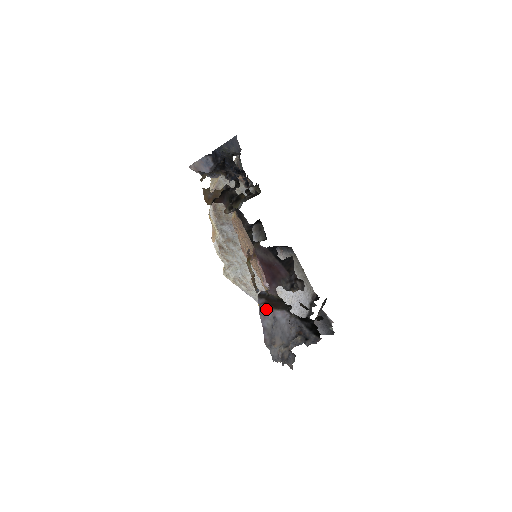
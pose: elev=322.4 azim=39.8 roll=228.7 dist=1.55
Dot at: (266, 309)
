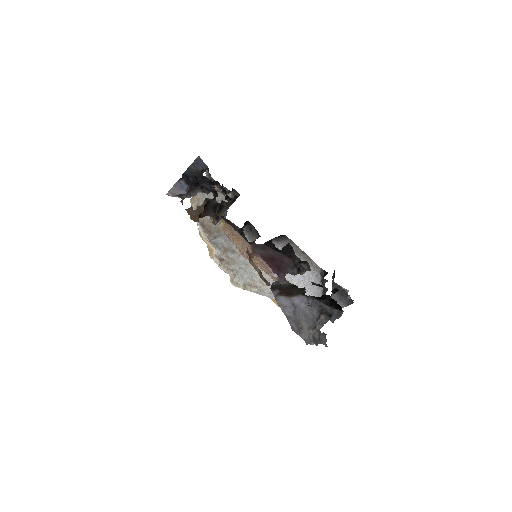
Dot at: (283, 299)
